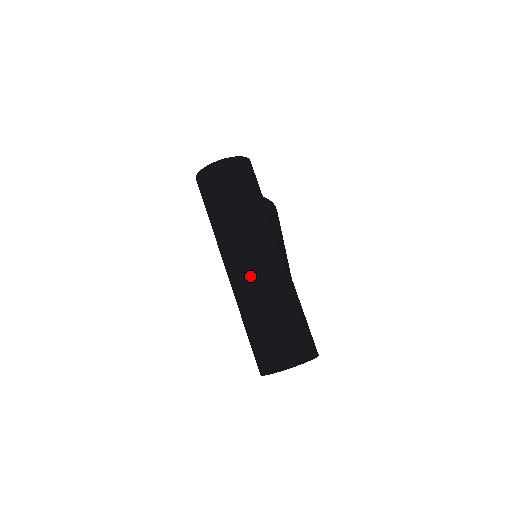
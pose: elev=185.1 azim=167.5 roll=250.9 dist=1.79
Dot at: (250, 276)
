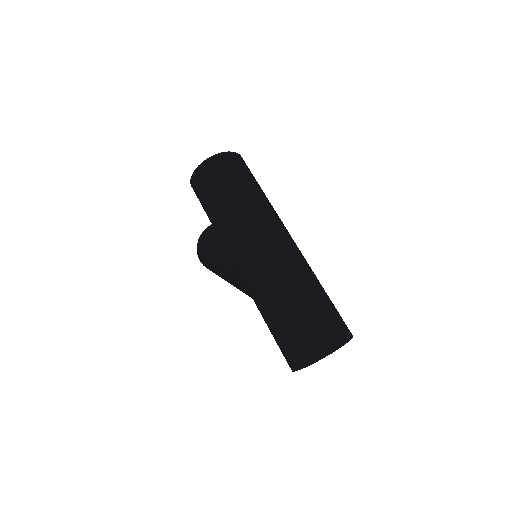
Dot at: (276, 251)
